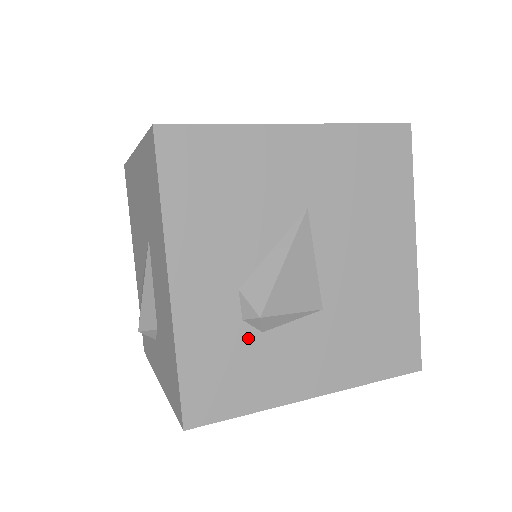
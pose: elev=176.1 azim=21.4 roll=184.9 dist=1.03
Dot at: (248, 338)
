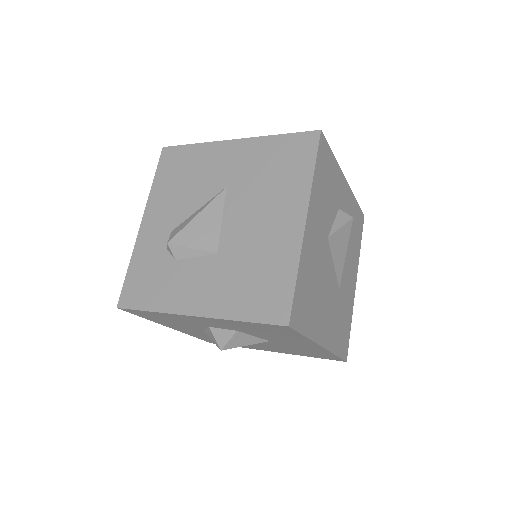
Dot at: (167, 262)
